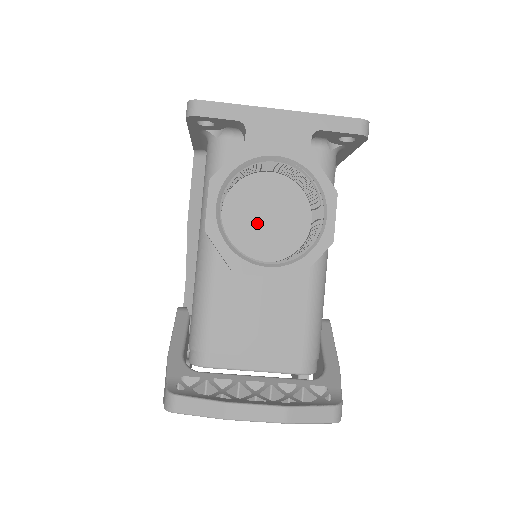
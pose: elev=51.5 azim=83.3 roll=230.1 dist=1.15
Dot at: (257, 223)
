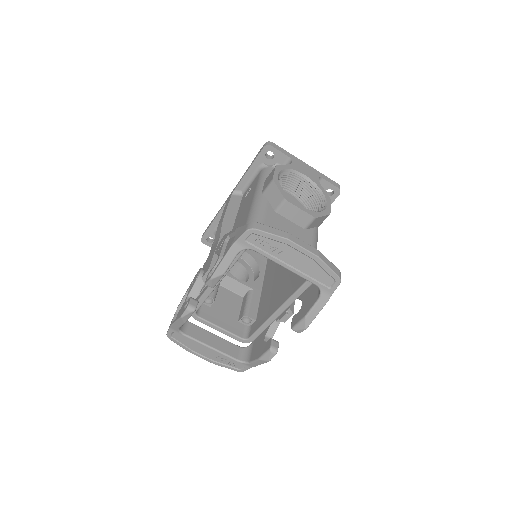
Dot at: occluded
